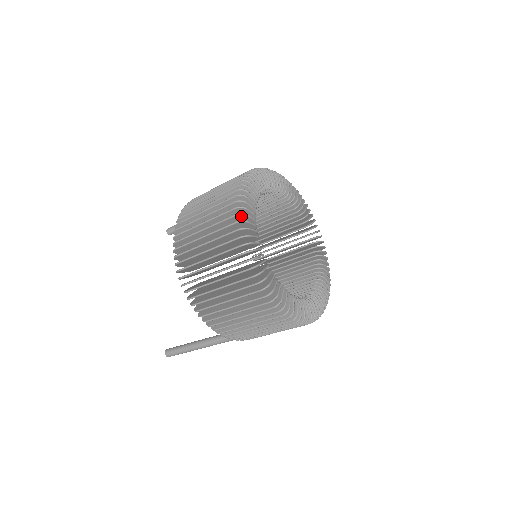
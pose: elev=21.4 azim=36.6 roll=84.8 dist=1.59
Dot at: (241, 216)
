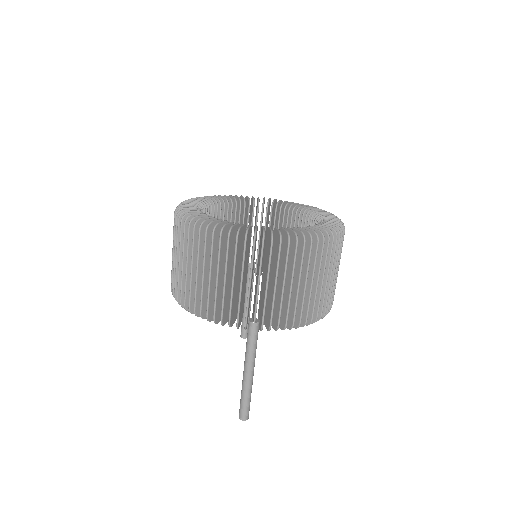
Dot at: occluded
